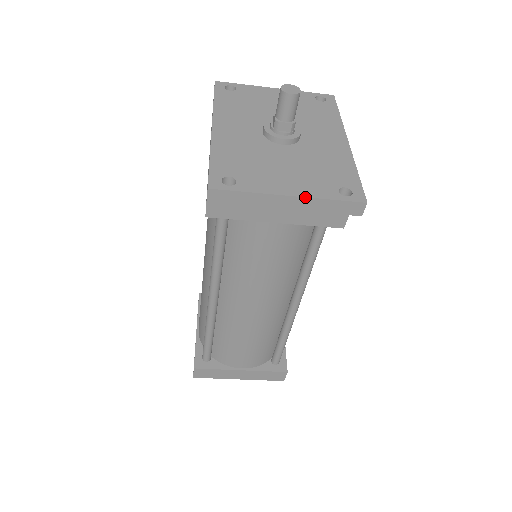
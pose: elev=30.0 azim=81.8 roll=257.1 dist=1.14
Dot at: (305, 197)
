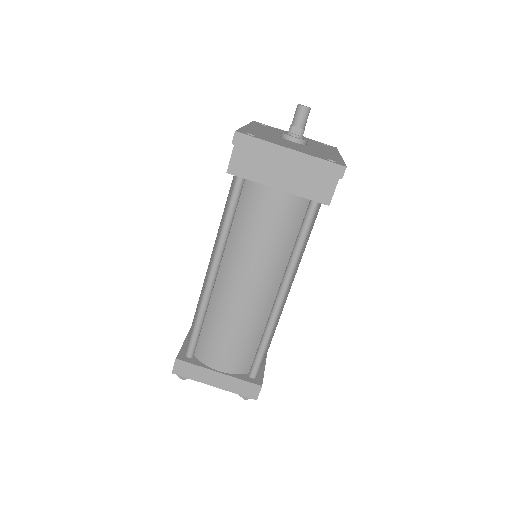
Dot at: (302, 152)
